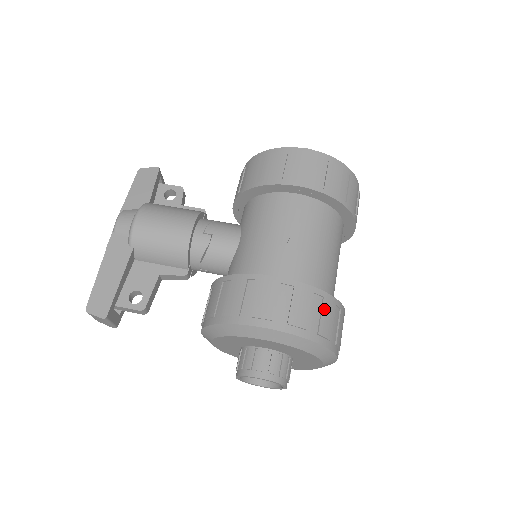
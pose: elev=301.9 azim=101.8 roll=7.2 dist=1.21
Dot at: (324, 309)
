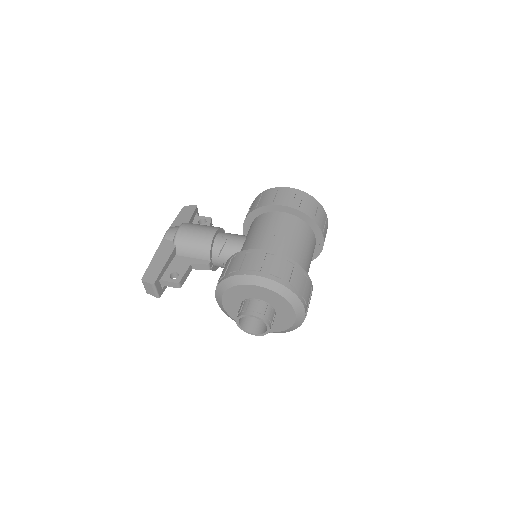
Dot at: (294, 271)
